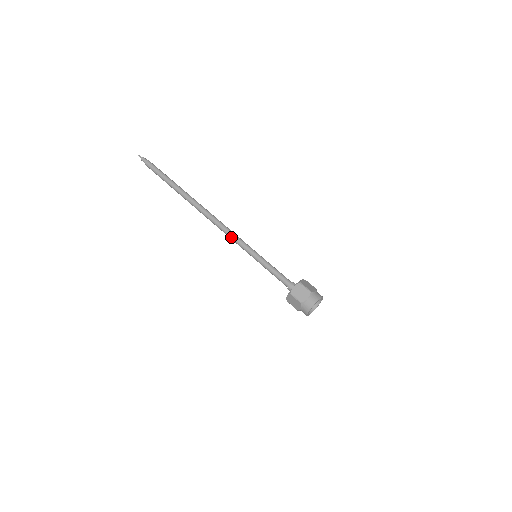
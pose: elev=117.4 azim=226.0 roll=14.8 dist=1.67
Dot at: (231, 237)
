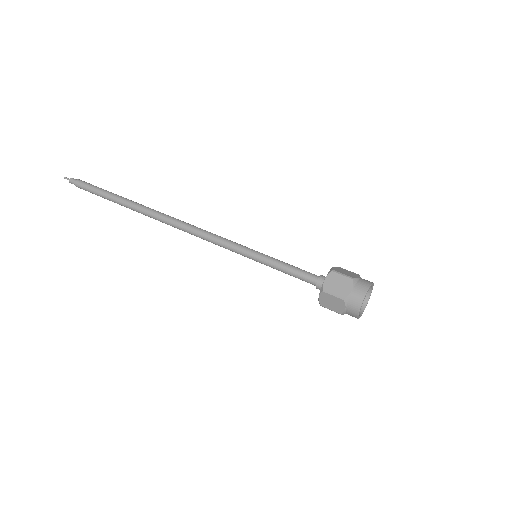
Dot at: (213, 241)
